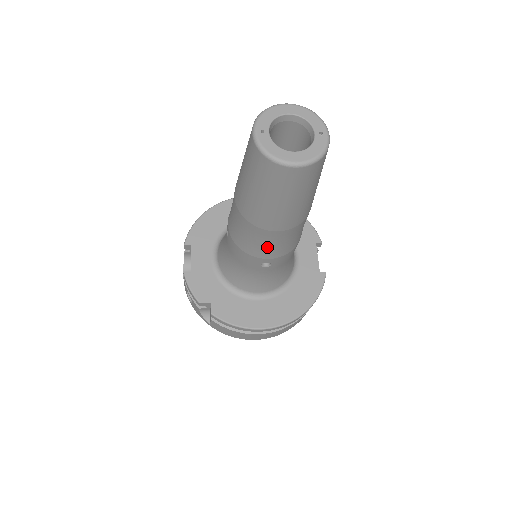
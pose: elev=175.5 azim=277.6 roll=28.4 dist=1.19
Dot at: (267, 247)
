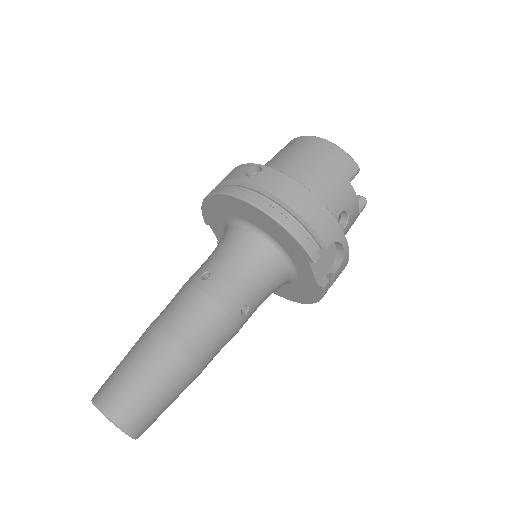
Dot at: occluded
